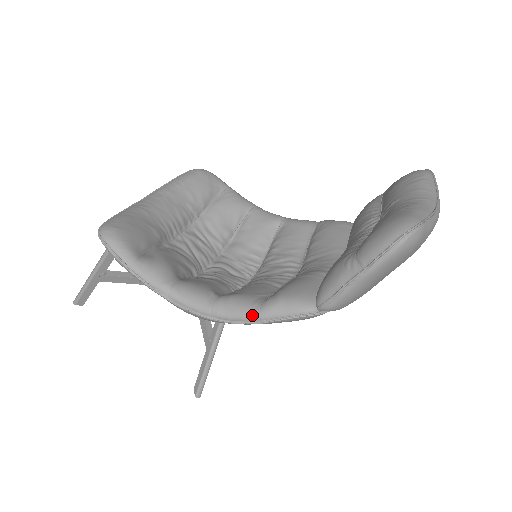
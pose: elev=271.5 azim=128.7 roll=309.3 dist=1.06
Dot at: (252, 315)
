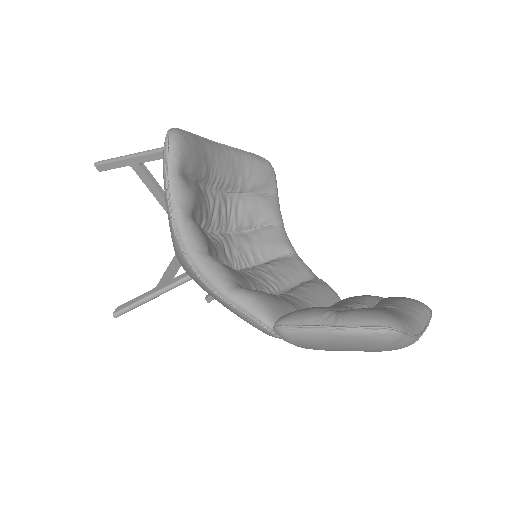
Dot at: (223, 288)
